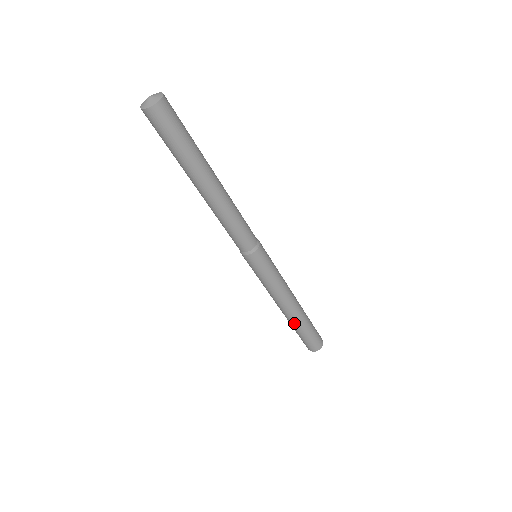
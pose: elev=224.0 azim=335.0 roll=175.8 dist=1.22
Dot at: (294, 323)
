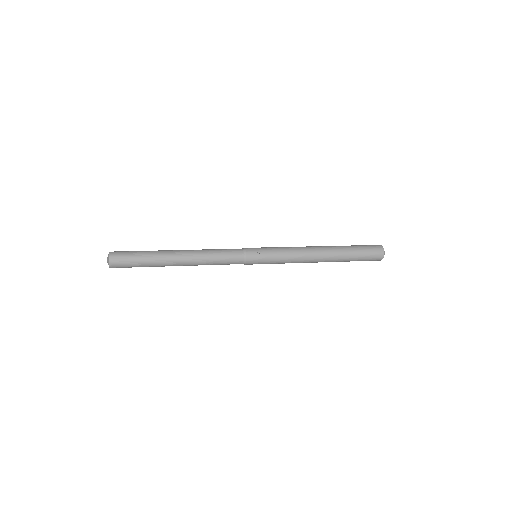
Dot at: occluded
